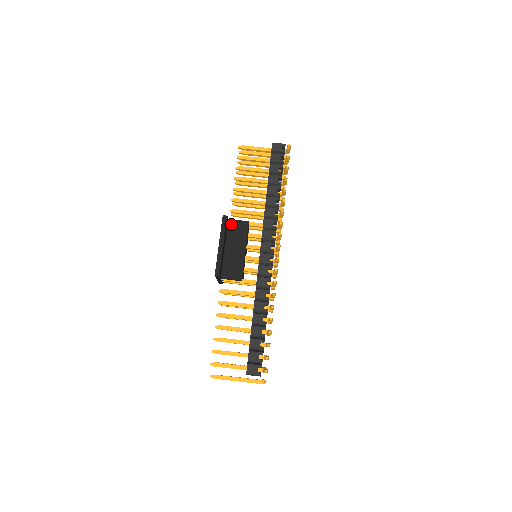
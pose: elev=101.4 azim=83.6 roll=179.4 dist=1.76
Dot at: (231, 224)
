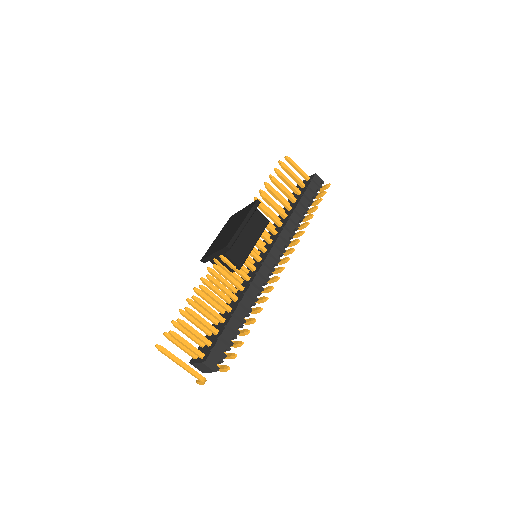
Dot at: (255, 212)
